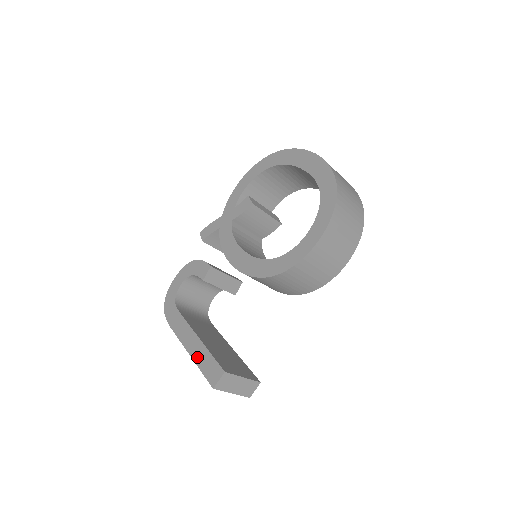
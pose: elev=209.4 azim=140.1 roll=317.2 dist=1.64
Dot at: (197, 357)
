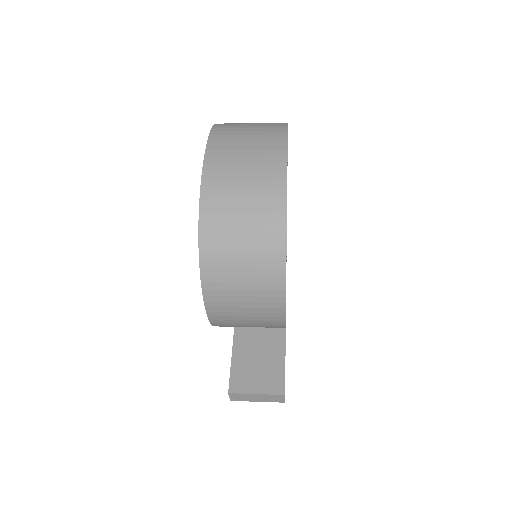
Dot at: occluded
